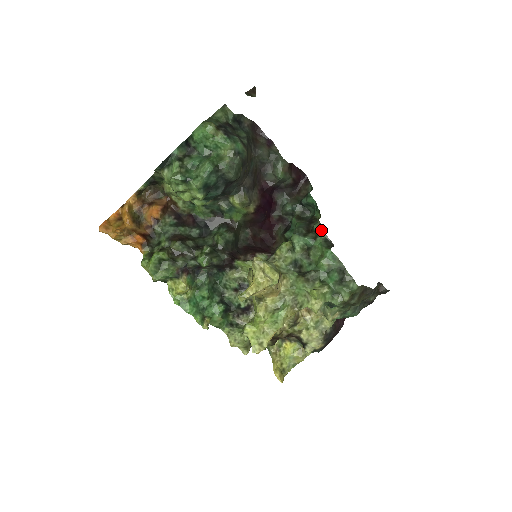
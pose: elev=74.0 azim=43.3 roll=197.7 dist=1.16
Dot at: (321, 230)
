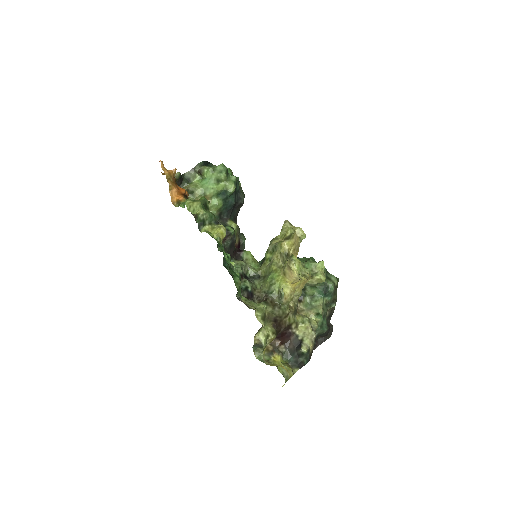
Dot at: occluded
